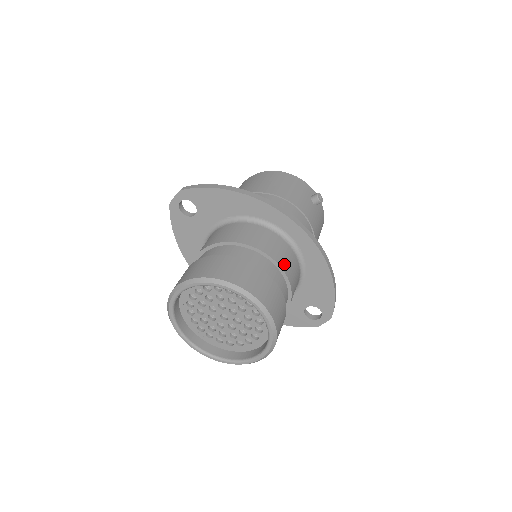
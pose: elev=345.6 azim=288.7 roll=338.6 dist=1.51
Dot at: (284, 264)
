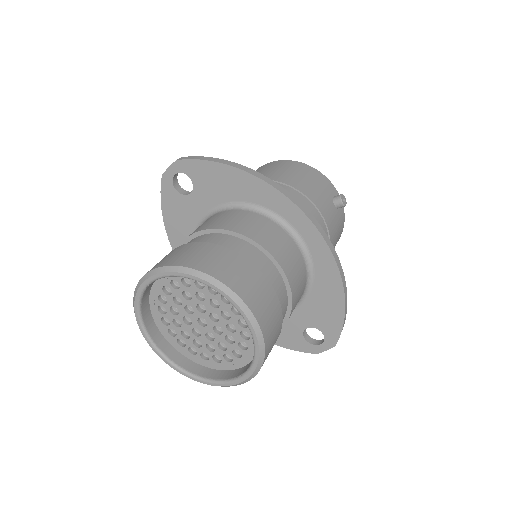
Dot at: (288, 269)
